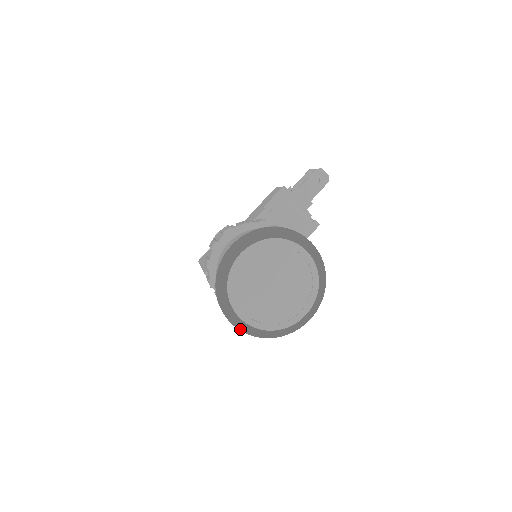
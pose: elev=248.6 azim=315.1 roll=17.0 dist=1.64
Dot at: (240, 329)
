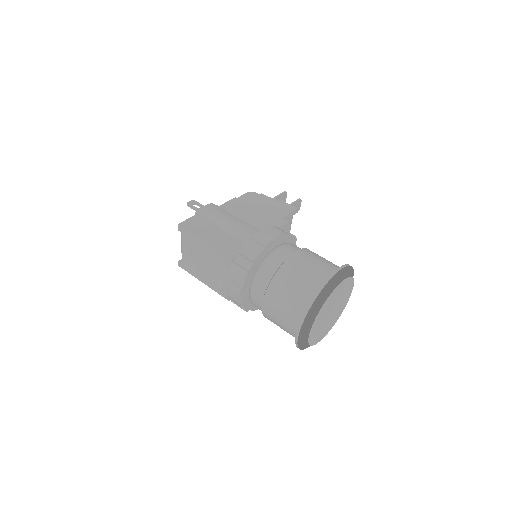
Dot at: (296, 338)
